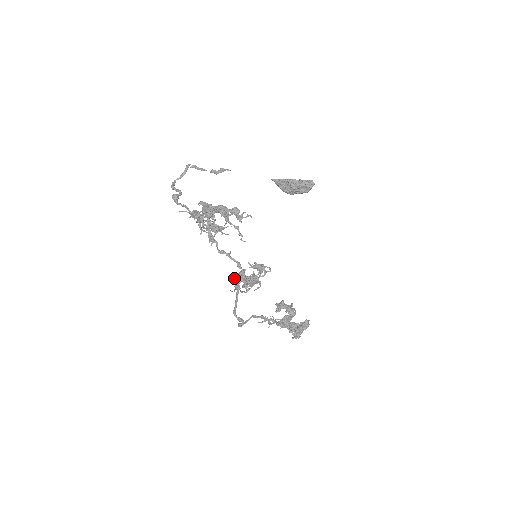
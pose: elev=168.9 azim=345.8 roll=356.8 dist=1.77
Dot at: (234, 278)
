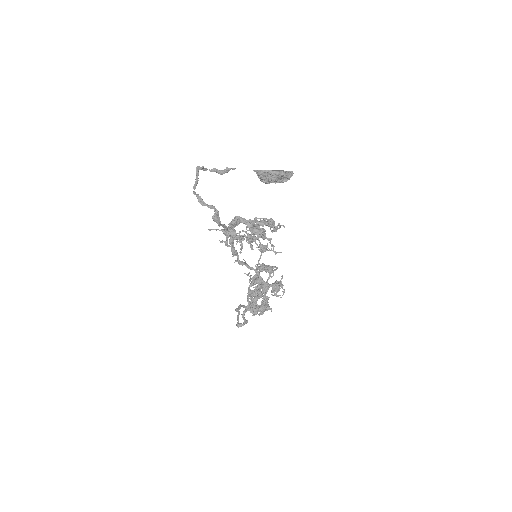
Dot at: (250, 286)
